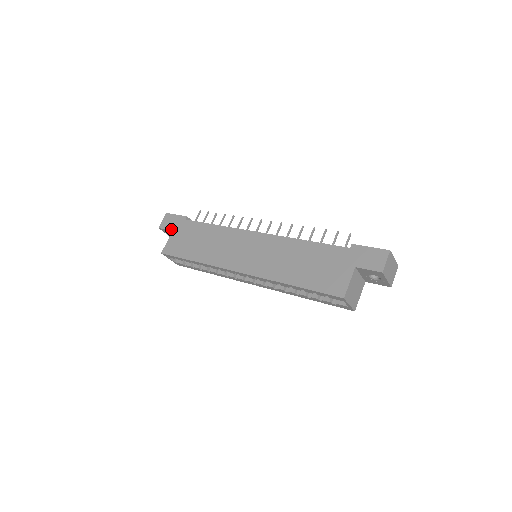
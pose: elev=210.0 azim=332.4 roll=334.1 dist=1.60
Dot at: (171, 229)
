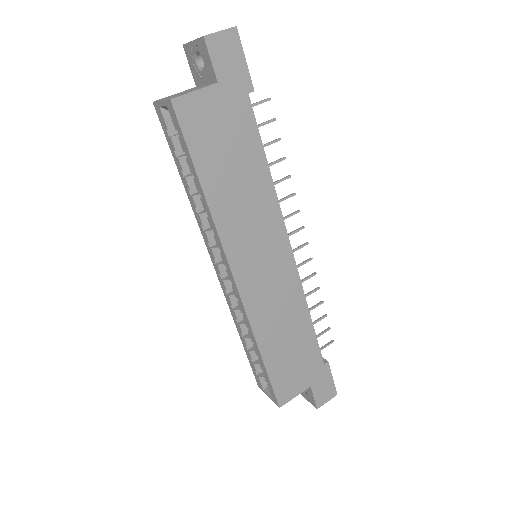
Dot at: (219, 76)
